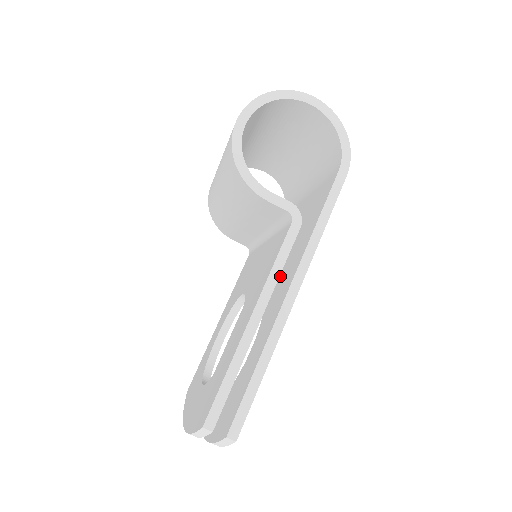
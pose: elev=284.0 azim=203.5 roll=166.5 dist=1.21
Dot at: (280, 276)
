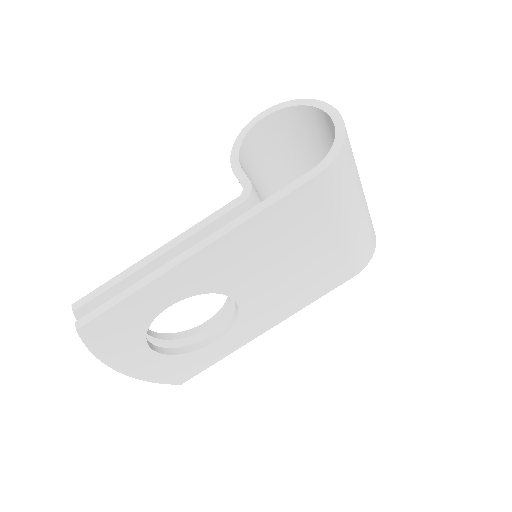
Dot at: occluded
